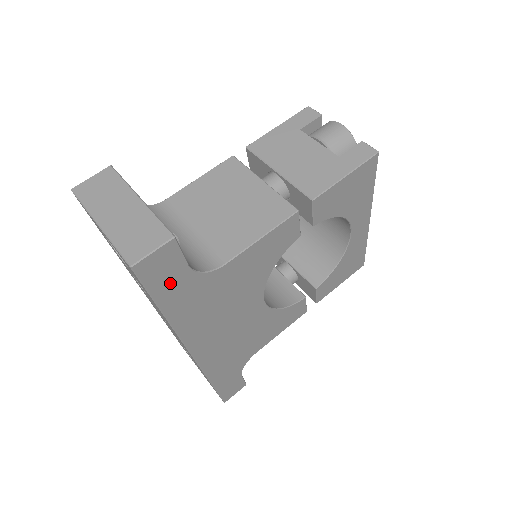
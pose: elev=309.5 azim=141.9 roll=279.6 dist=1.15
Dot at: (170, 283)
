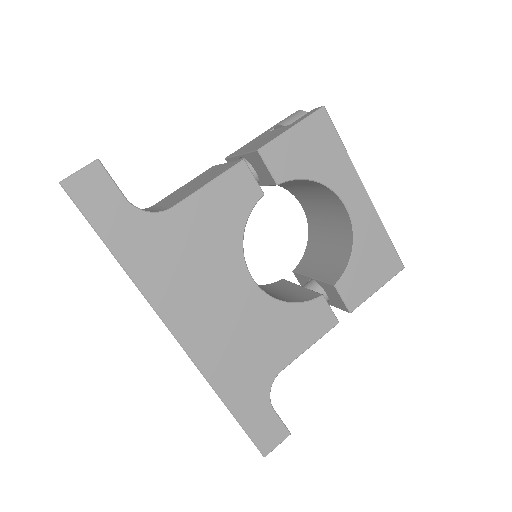
Dot at: (109, 215)
